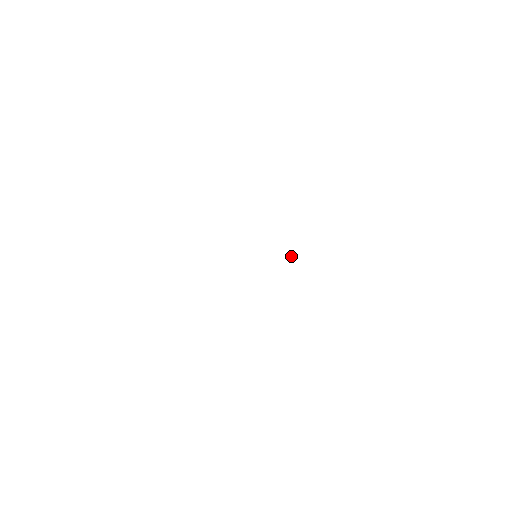
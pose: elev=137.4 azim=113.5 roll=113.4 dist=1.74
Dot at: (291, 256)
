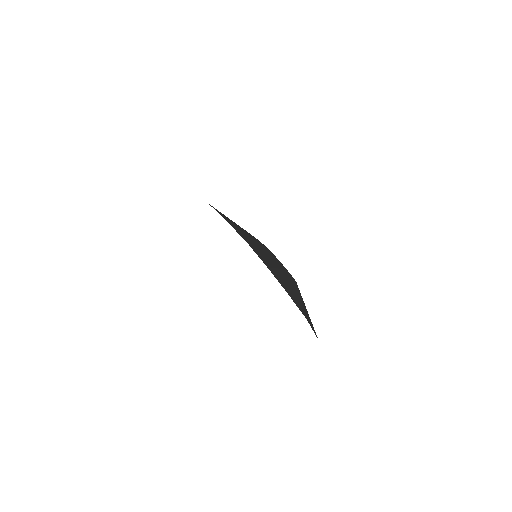
Dot at: (297, 286)
